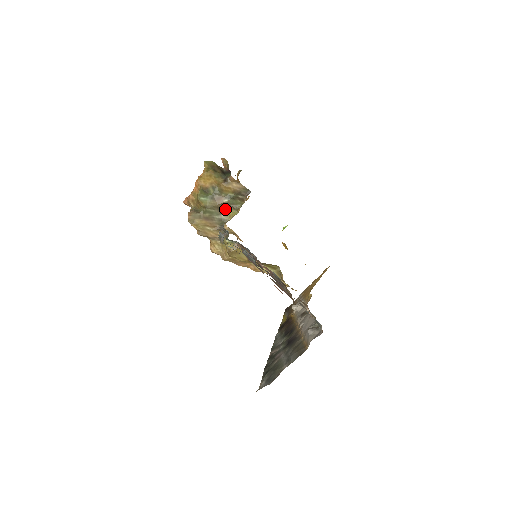
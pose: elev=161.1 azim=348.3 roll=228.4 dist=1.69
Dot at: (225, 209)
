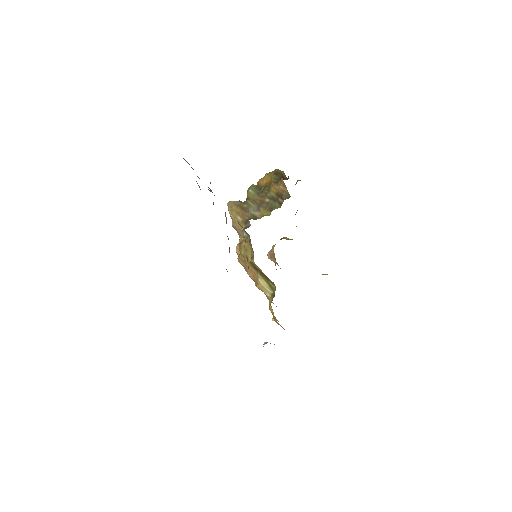
Dot at: (263, 208)
